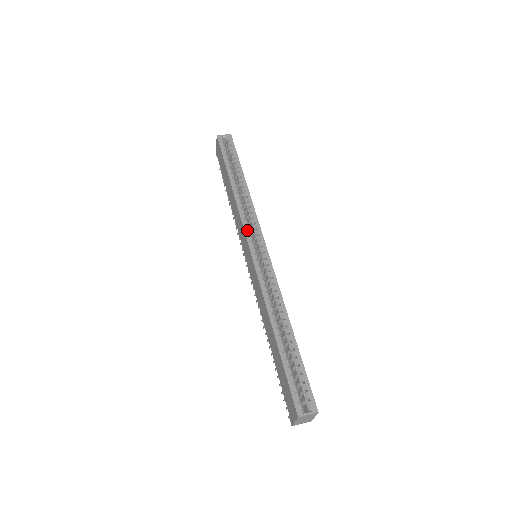
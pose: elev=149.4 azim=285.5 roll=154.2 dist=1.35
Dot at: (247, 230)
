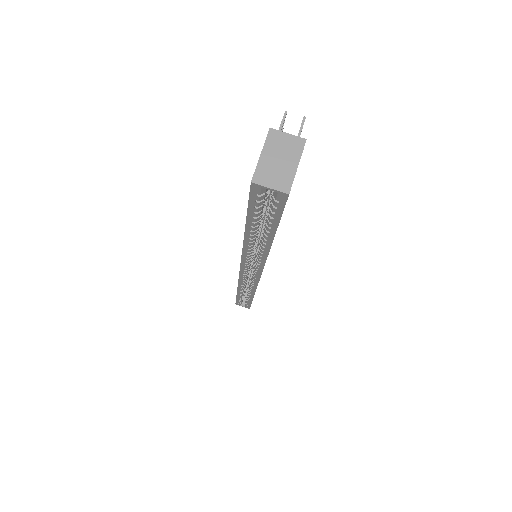
Dot at: (244, 265)
